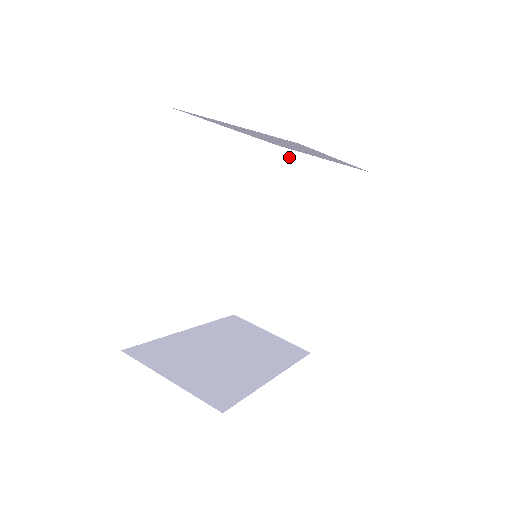
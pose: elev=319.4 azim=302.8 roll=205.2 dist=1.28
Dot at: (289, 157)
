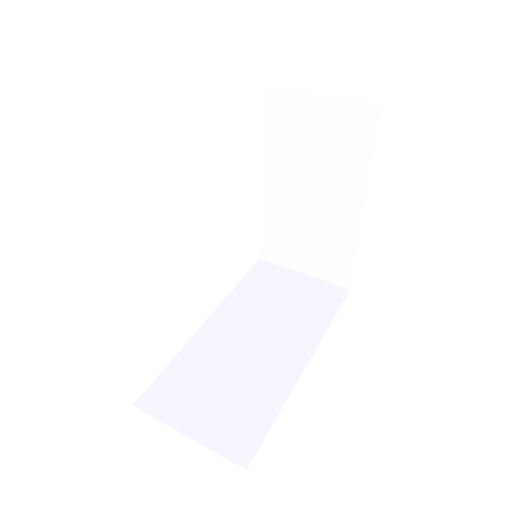
Dot at: (268, 267)
